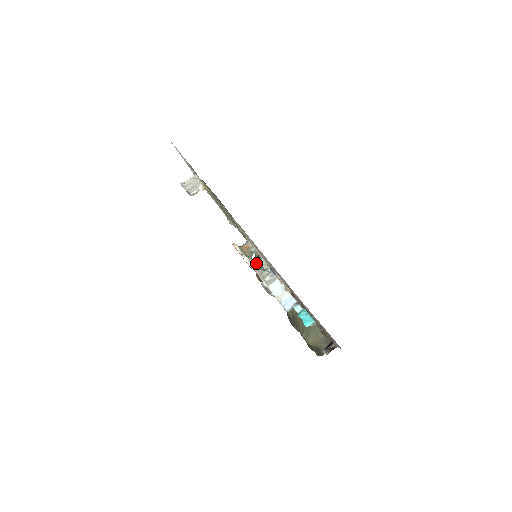
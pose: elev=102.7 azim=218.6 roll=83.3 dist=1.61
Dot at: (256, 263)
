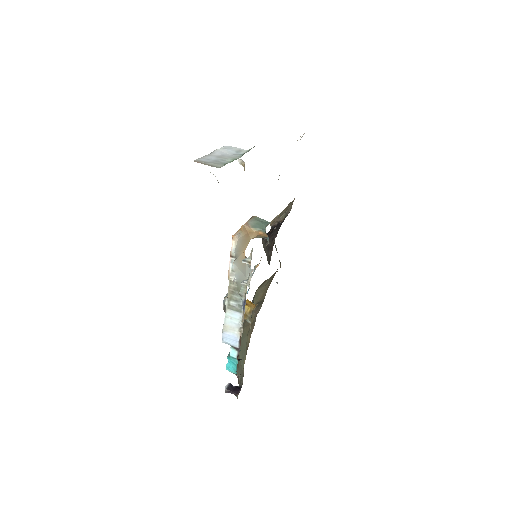
Dot at: (240, 275)
